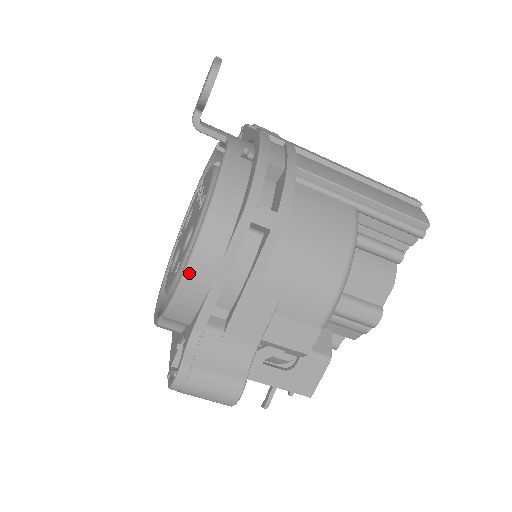
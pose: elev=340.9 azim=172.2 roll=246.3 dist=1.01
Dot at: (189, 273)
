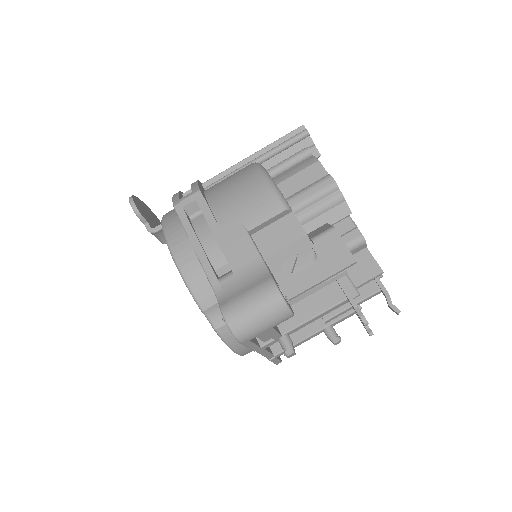
Dot at: (179, 263)
